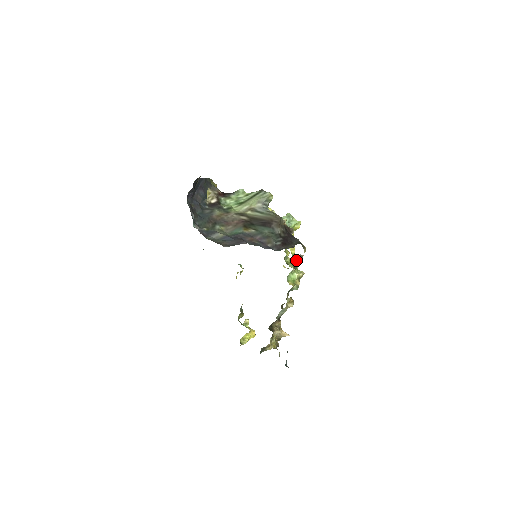
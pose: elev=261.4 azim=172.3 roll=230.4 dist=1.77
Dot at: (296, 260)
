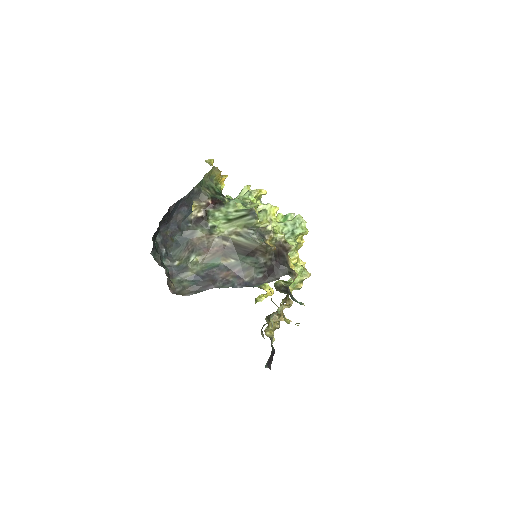
Dot at: occluded
